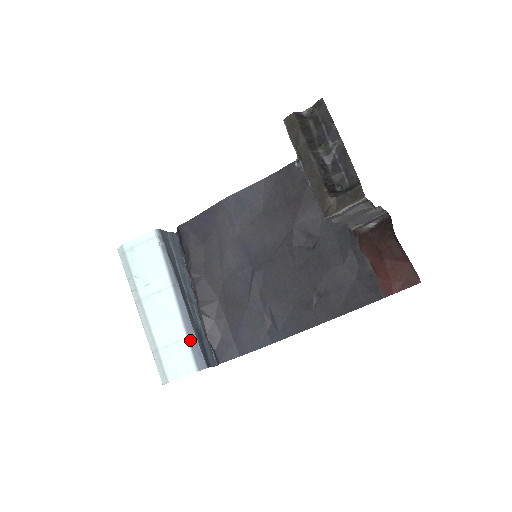
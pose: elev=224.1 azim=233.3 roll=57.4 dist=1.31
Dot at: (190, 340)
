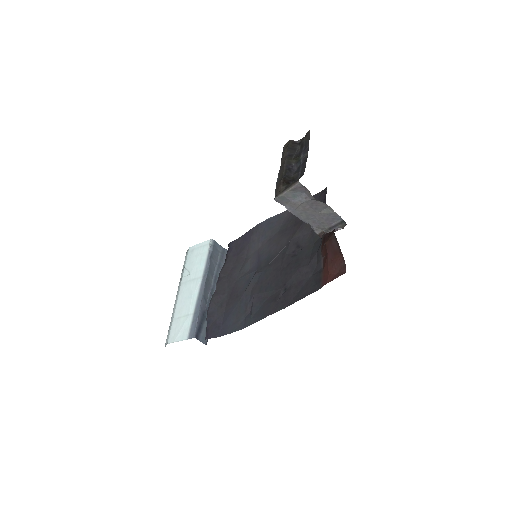
Dot at: (194, 316)
